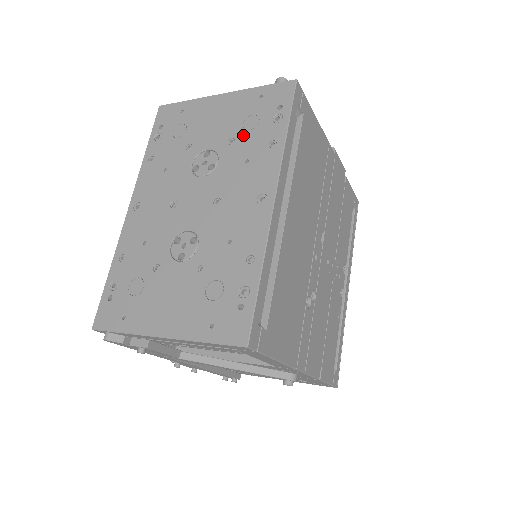
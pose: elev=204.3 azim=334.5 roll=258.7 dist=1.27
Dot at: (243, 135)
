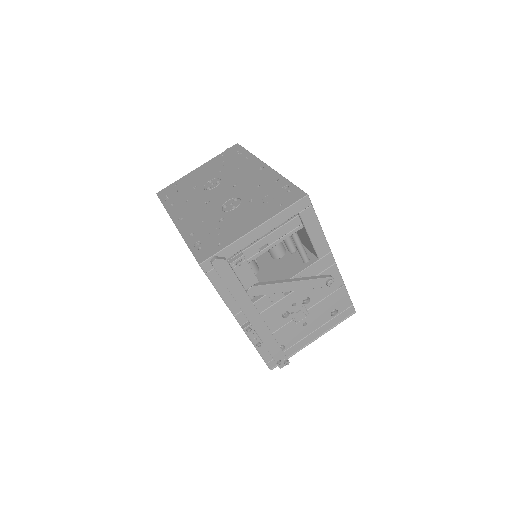
Dot at: (226, 166)
